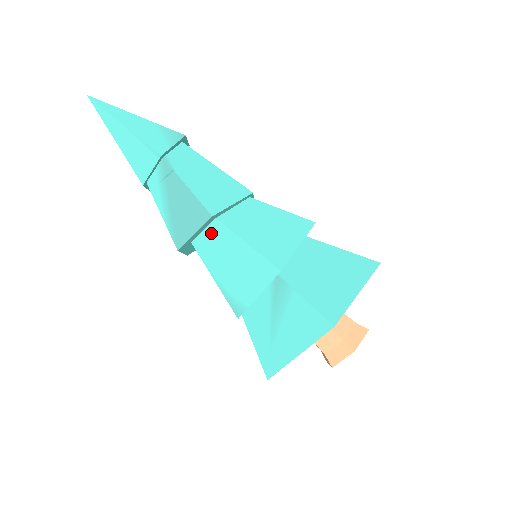
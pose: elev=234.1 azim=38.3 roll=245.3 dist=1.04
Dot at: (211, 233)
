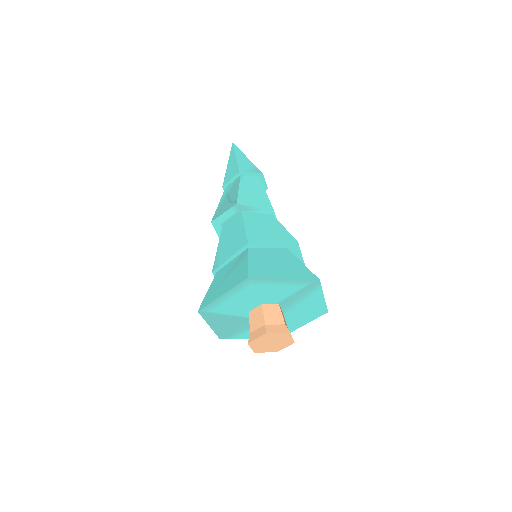
Dot at: (234, 219)
